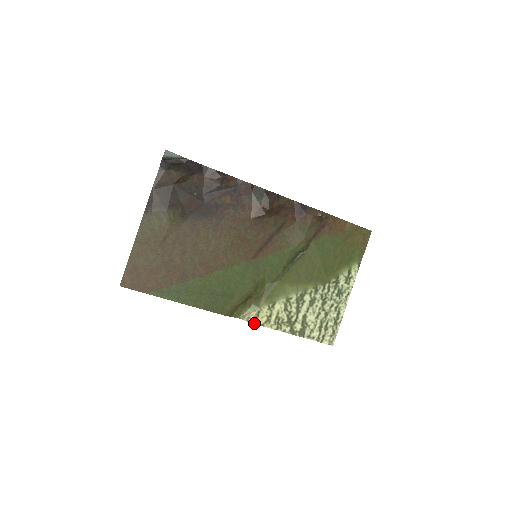
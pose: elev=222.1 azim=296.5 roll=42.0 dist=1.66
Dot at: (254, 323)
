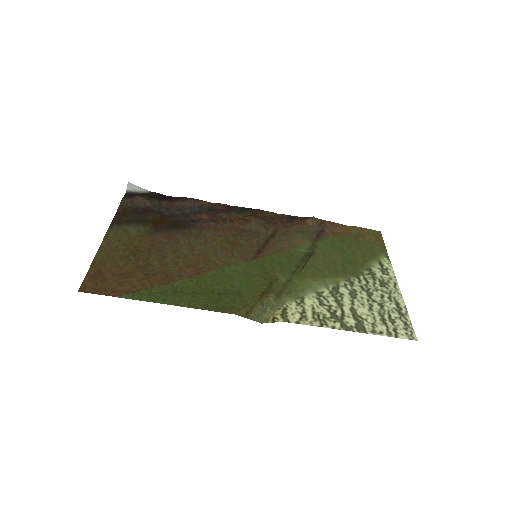
Dot at: (284, 321)
